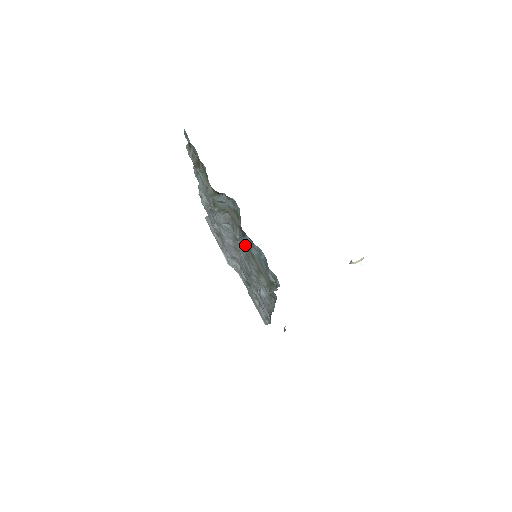
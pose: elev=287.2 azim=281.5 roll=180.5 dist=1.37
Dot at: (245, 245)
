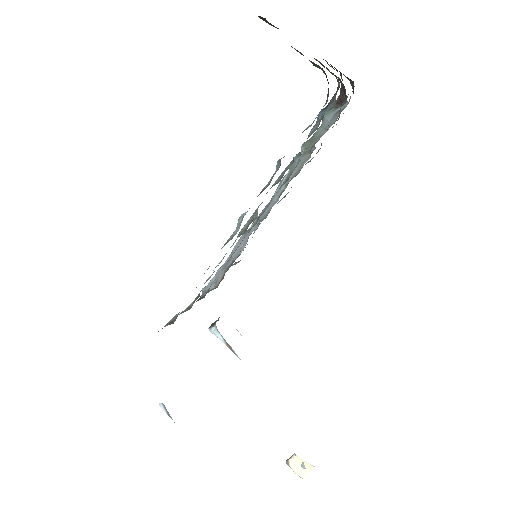
Dot at: occluded
